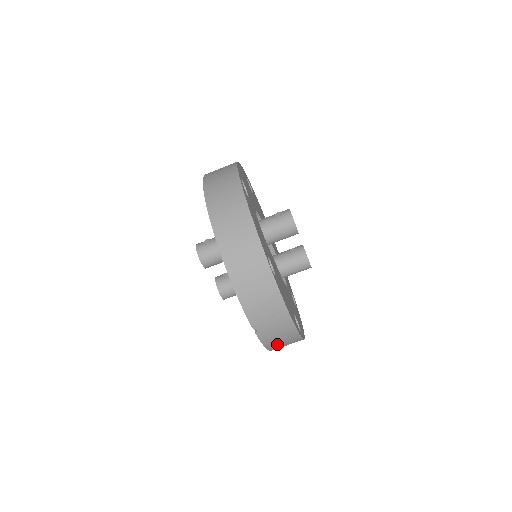
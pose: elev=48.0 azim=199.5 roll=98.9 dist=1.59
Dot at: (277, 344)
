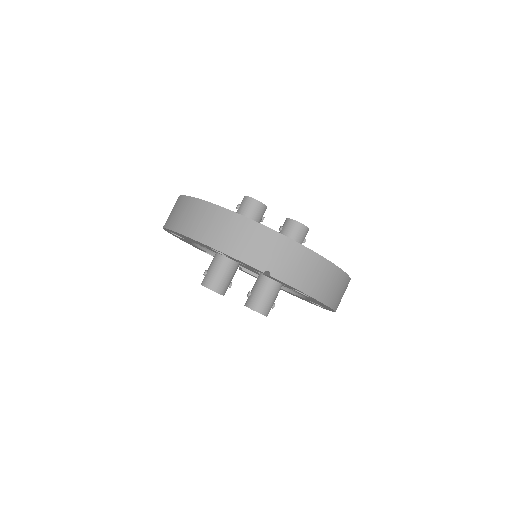
Dot at: (309, 281)
